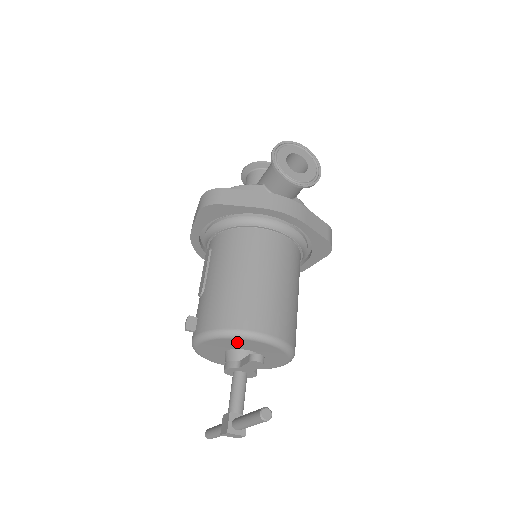
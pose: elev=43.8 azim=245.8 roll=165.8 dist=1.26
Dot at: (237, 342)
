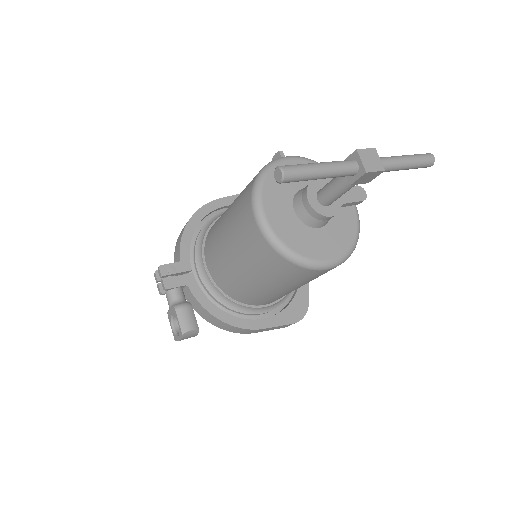
Dot at: occluded
